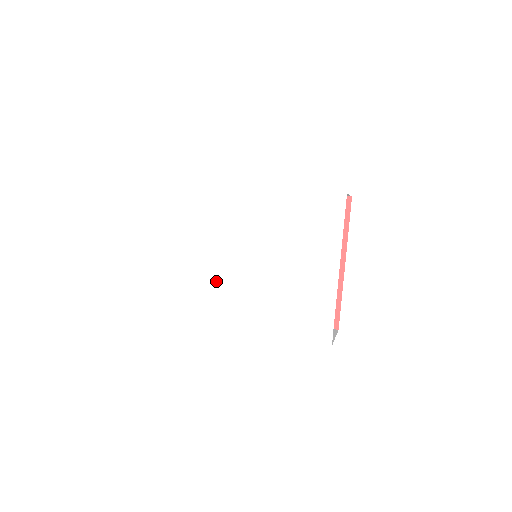
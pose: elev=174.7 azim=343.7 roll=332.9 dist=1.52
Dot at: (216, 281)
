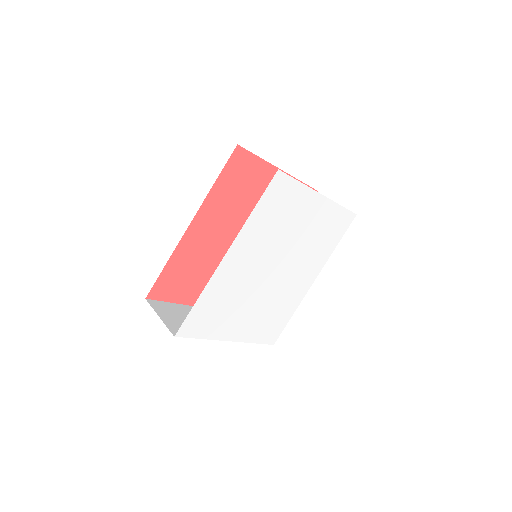
Dot at: (274, 300)
